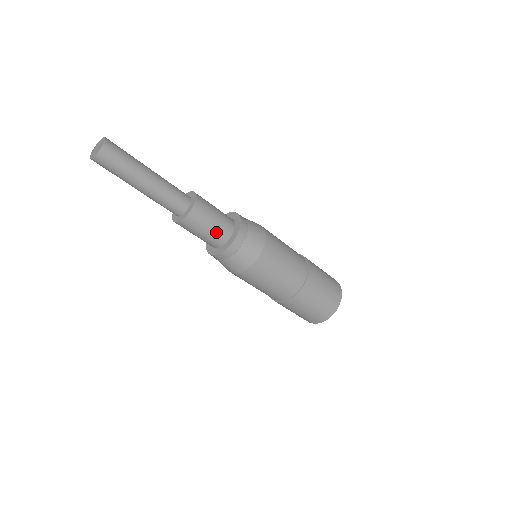
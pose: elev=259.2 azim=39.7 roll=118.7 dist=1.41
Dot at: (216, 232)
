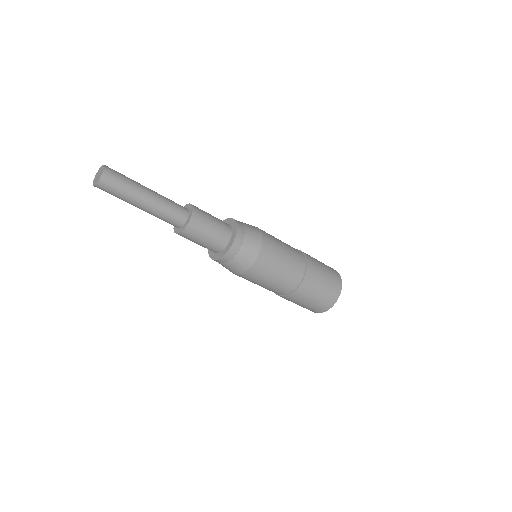
Dot at: (217, 234)
